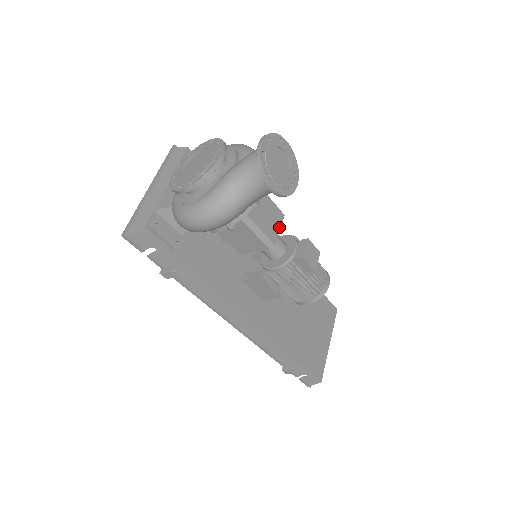
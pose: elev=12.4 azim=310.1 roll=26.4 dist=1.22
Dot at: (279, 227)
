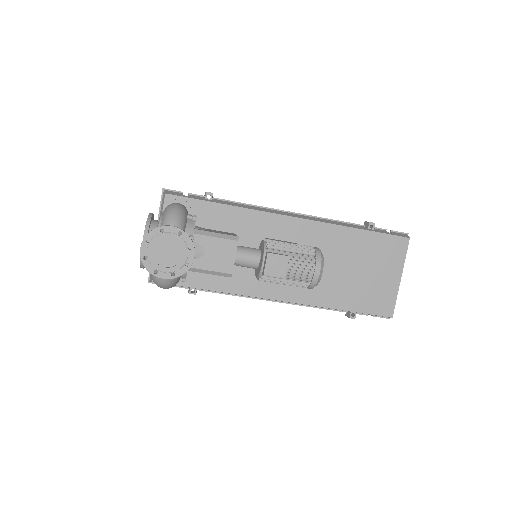
Dot at: (234, 256)
